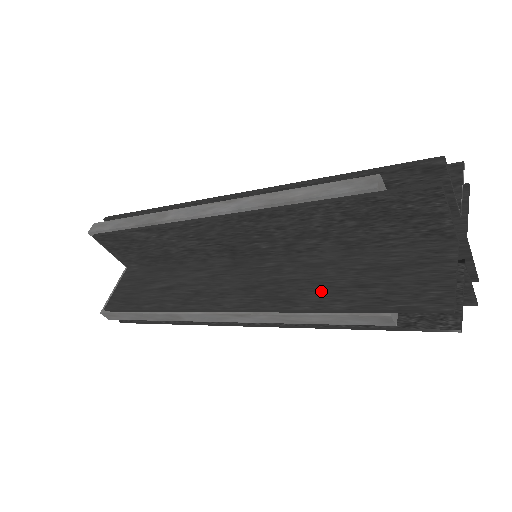
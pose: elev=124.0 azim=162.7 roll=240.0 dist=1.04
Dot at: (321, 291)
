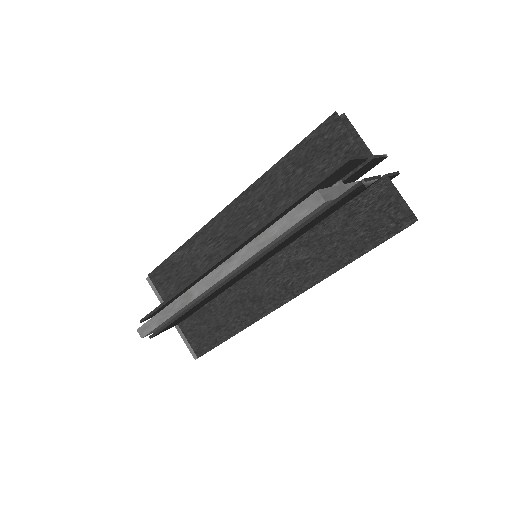
Dot at: occluded
